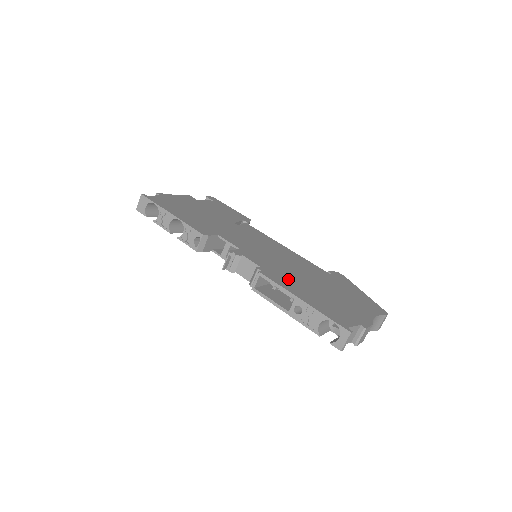
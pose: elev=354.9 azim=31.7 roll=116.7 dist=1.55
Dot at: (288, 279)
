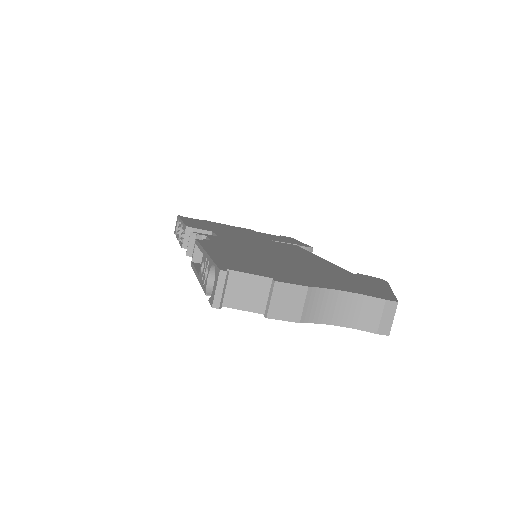
Dot at: (235, 250)
